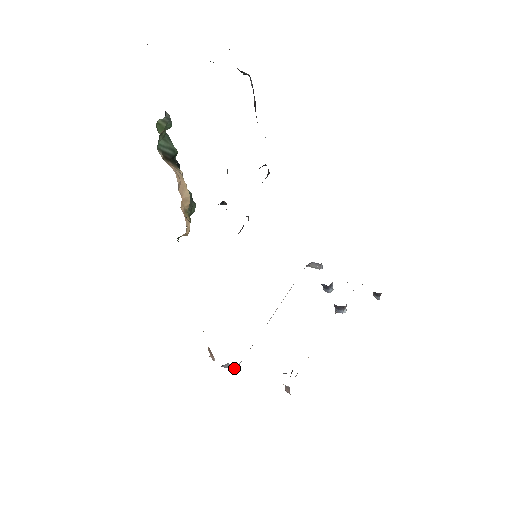
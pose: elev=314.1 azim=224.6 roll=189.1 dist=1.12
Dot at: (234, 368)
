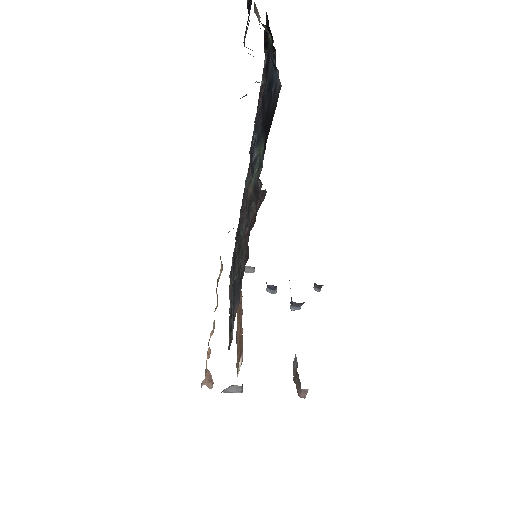
Dot at: (238, 389)
